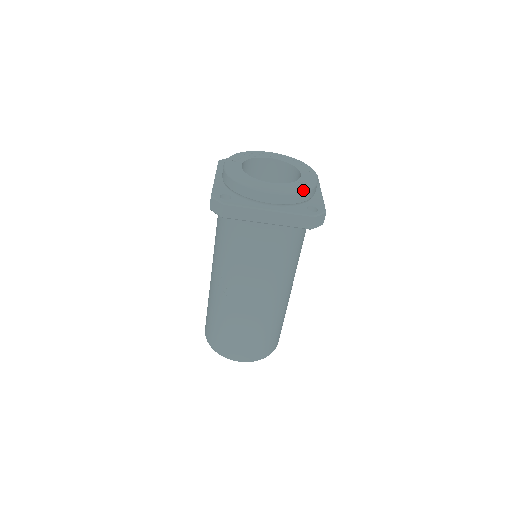
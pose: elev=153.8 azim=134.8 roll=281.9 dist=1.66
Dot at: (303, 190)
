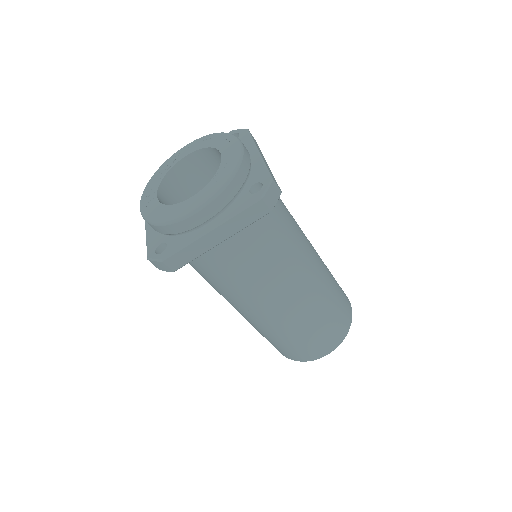
Dot at: (229, 178)
